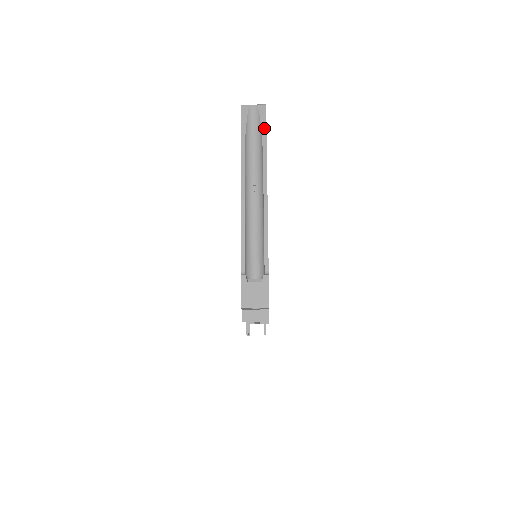
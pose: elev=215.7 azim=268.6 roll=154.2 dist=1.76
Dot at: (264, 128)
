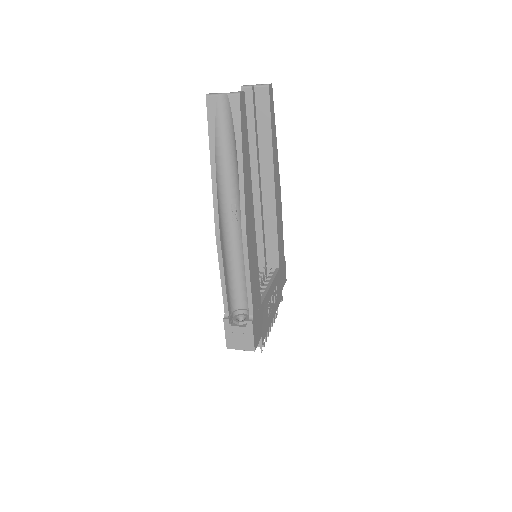
Dot at: (238, 134)
